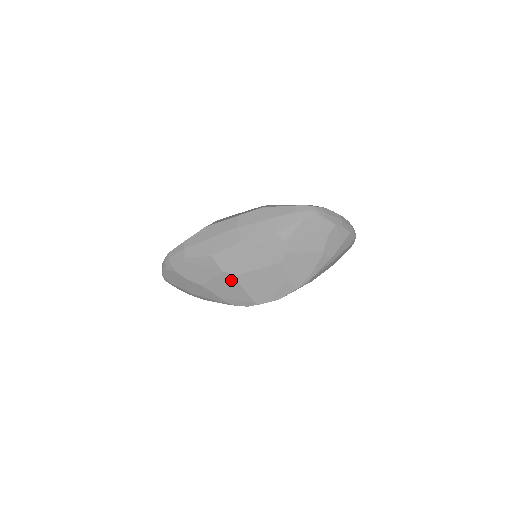
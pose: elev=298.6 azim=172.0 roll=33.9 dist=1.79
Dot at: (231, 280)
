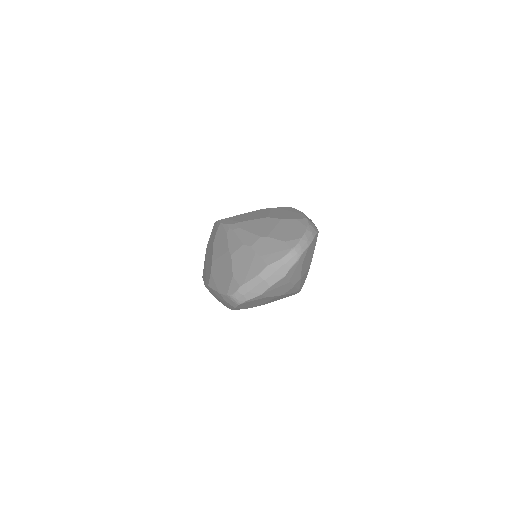
Dot at: occluded
